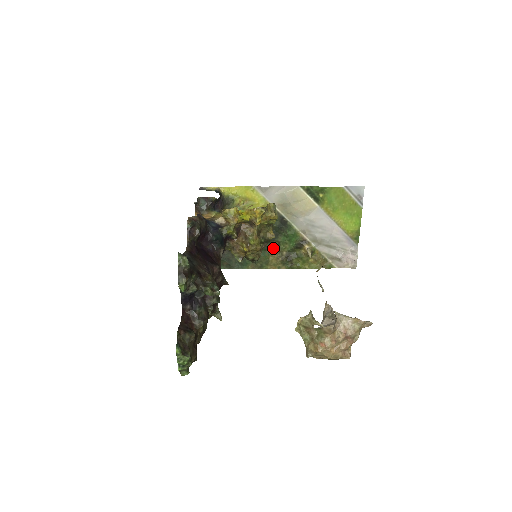
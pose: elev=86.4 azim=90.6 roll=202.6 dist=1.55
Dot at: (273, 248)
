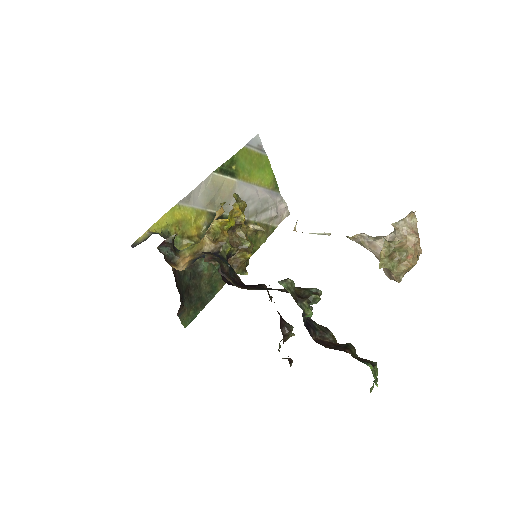
Dot at: occluded
